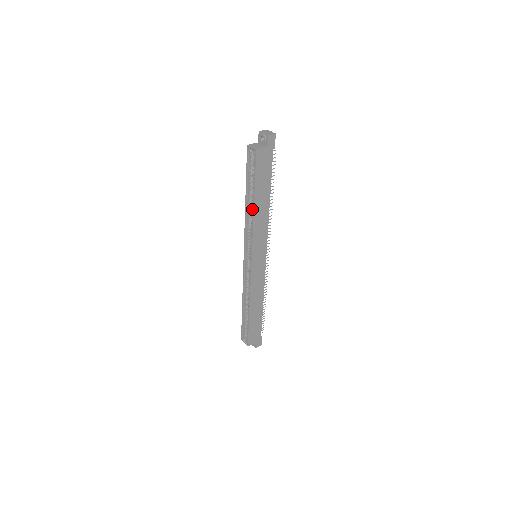
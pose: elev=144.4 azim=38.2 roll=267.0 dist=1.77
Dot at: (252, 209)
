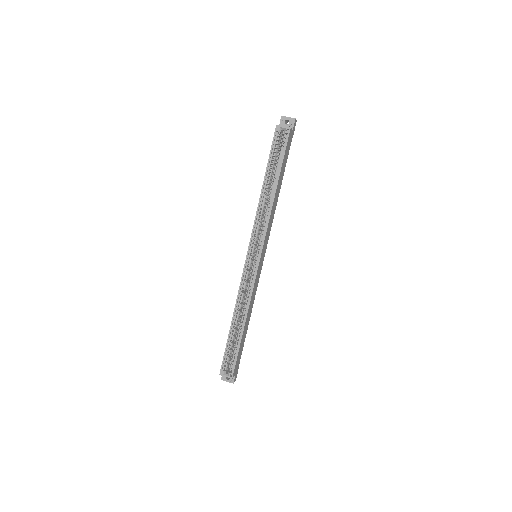
Dot at: occluded
